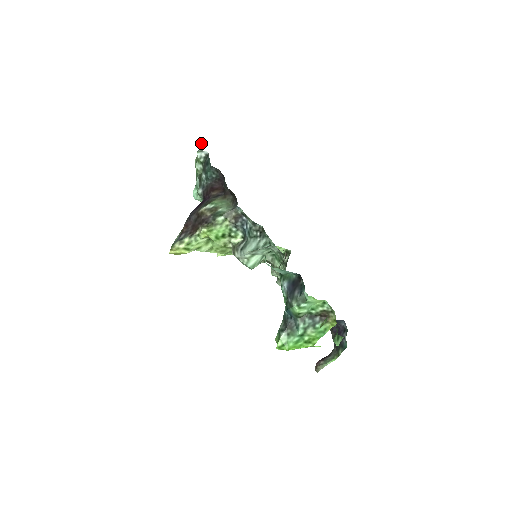
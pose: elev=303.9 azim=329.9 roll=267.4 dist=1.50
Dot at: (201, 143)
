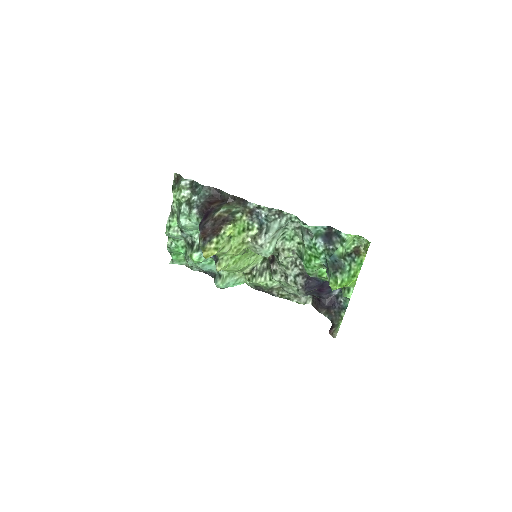
Dot at: (177, 177)
